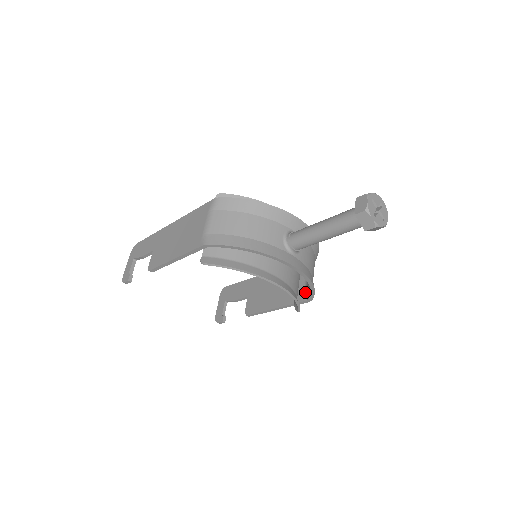
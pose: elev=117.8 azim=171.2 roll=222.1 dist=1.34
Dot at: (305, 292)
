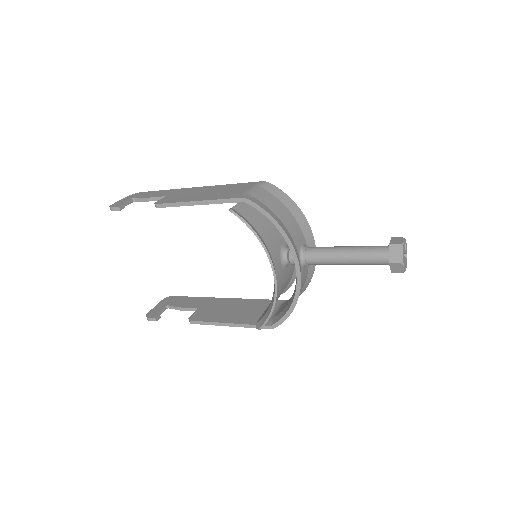
Dot at: (271, 319)
